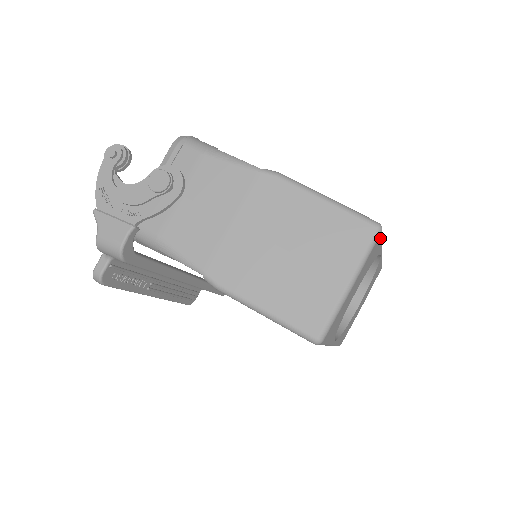
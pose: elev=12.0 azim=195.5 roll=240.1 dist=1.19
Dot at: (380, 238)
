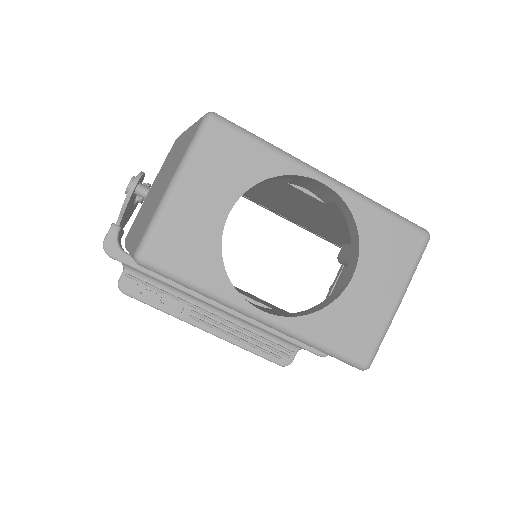
Dot at: (230, 132)
